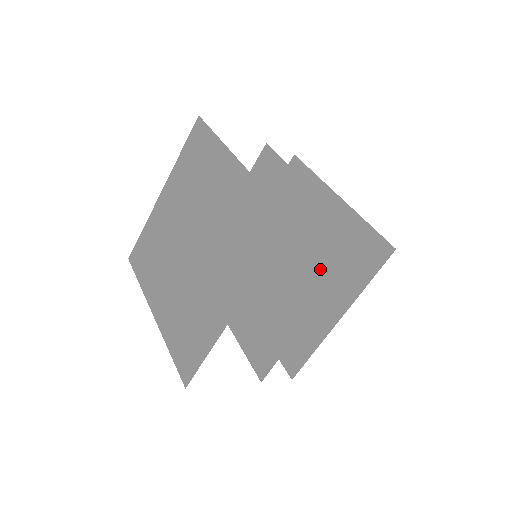
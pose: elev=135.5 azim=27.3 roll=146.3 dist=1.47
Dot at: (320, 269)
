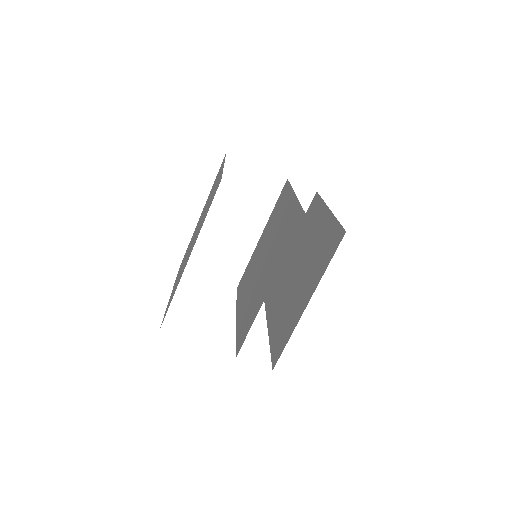
Dot at: (283, 250)
